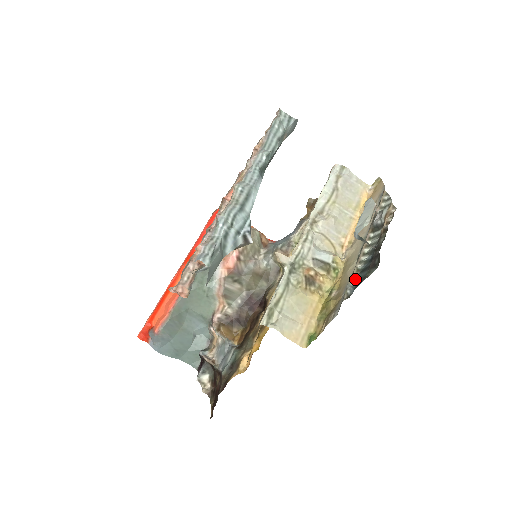
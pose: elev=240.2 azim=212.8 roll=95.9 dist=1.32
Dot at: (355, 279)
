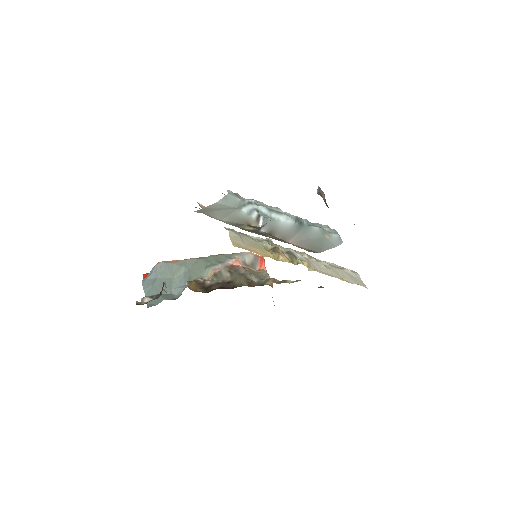
Dot at: occluded
